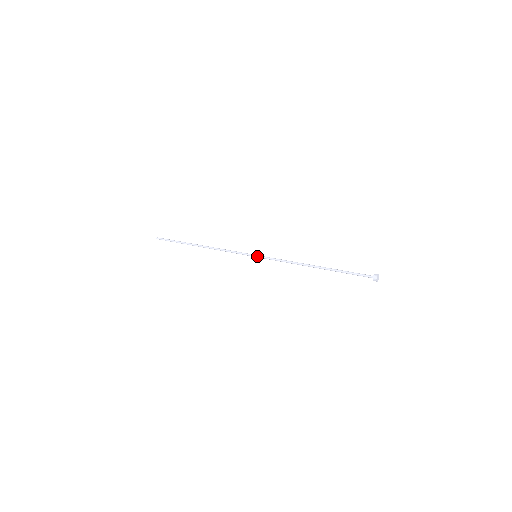
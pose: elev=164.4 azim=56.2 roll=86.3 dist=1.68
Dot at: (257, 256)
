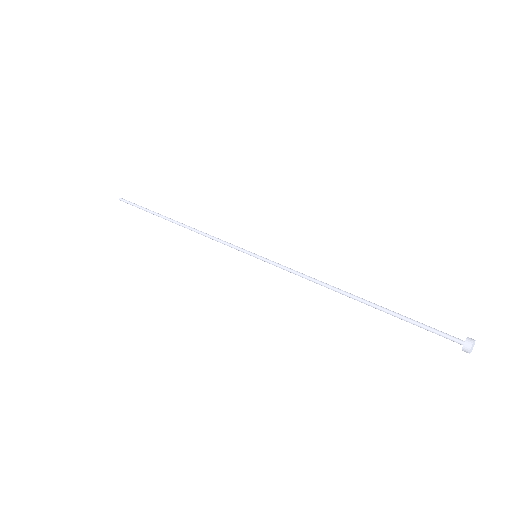
Dot at: (258, 256)
